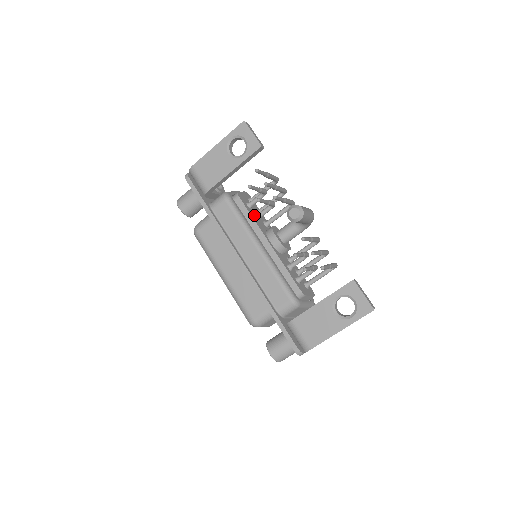
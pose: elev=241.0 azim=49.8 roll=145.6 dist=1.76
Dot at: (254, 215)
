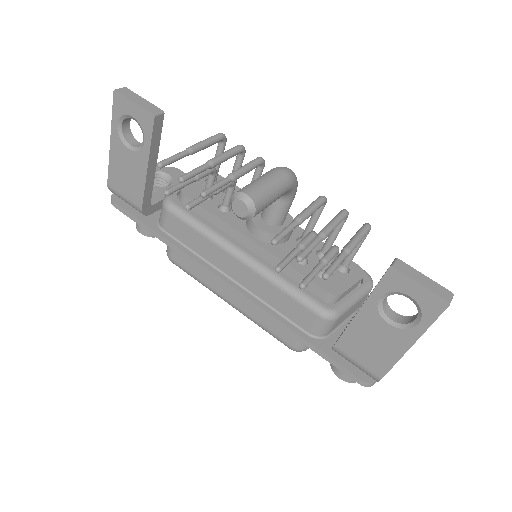
Dot at: (218, 207)
